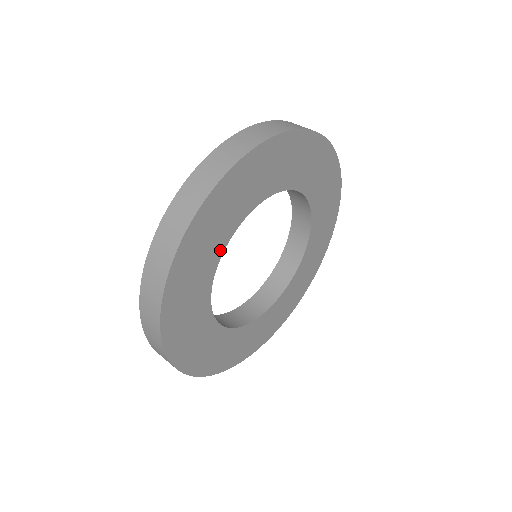
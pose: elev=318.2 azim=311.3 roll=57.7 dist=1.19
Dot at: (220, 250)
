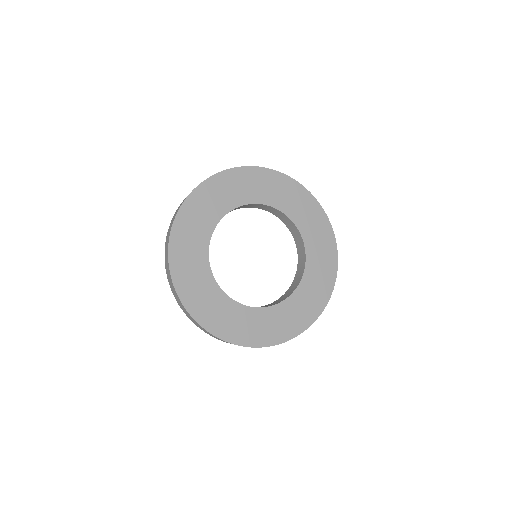
Dot at: (246, 201)
